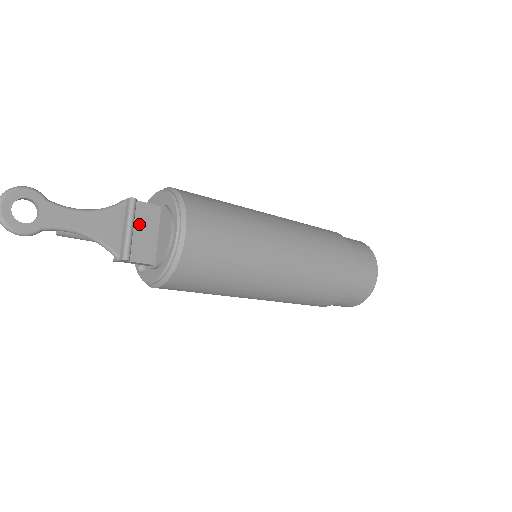
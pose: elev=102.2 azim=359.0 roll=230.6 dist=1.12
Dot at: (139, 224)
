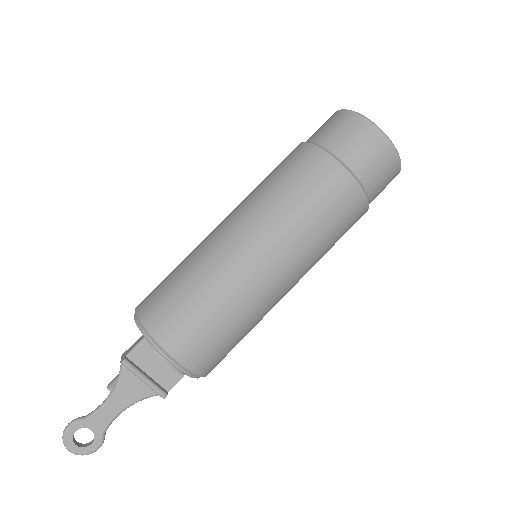
Dot at: (147, 365)
